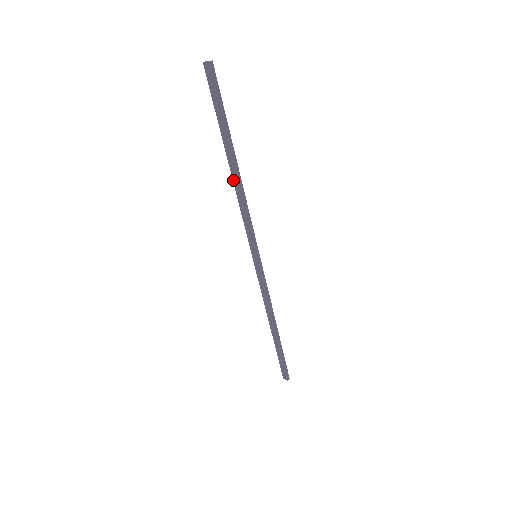
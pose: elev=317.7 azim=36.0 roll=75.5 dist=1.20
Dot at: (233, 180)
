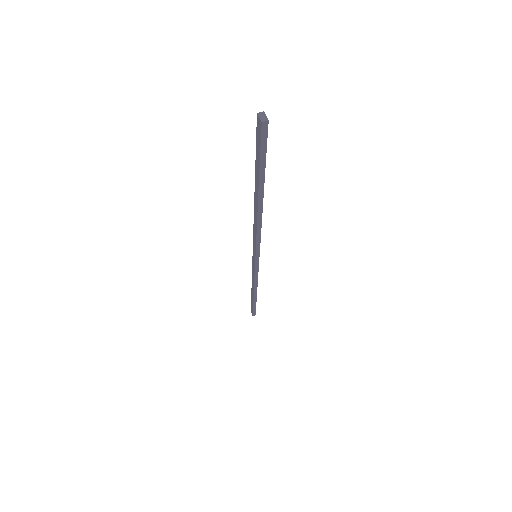
Dot at: (254, 208)
